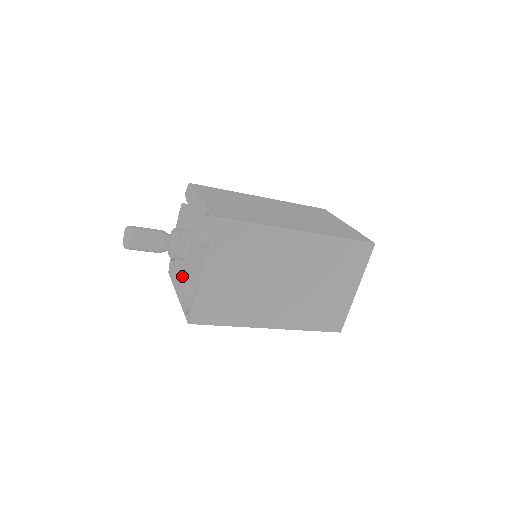
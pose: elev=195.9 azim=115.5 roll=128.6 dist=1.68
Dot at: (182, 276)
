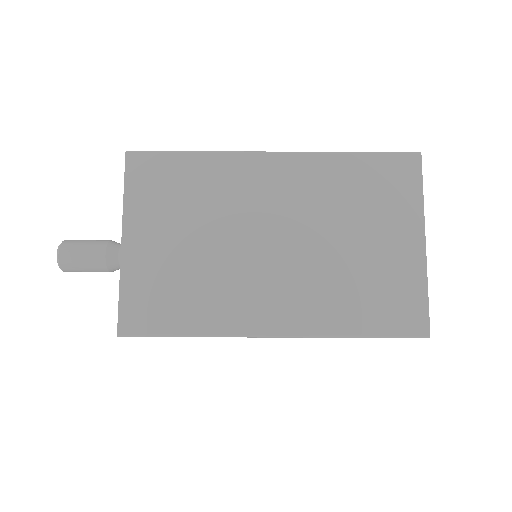
Dot at: occluded
